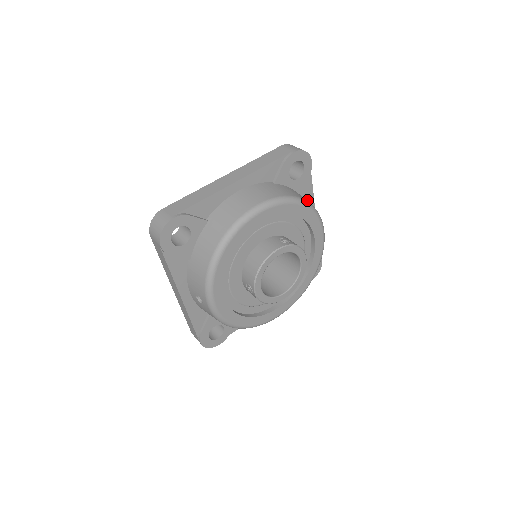
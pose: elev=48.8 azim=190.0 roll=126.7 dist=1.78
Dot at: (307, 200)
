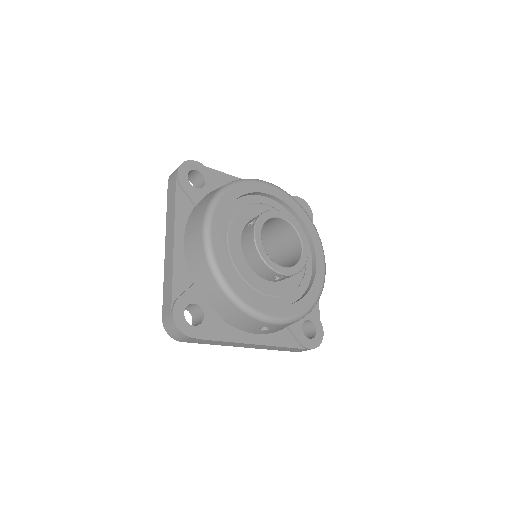
Dot at: occluded
